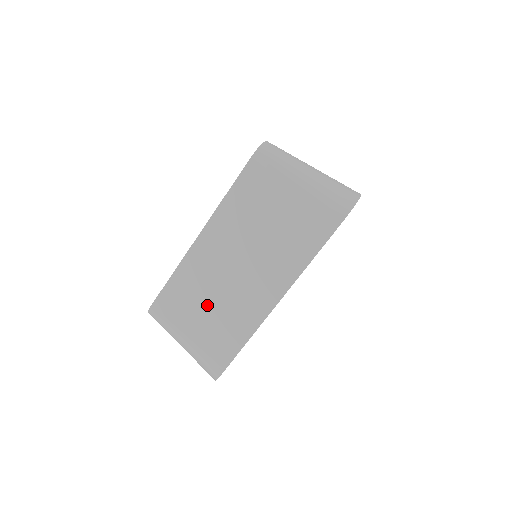
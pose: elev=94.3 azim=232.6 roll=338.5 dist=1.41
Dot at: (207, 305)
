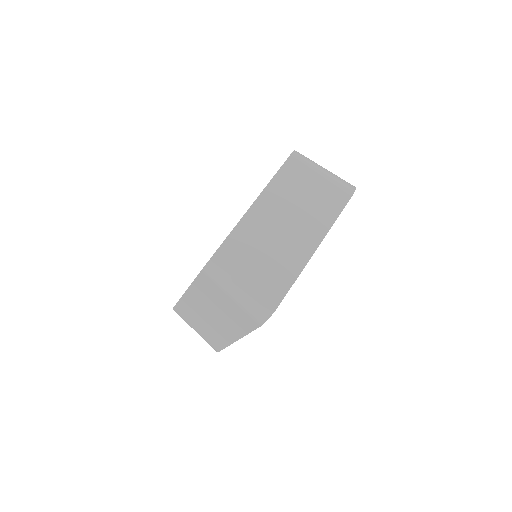
Dot at: (262, 253)
